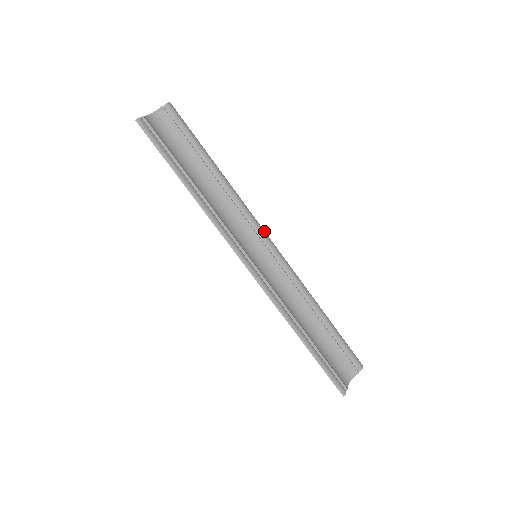
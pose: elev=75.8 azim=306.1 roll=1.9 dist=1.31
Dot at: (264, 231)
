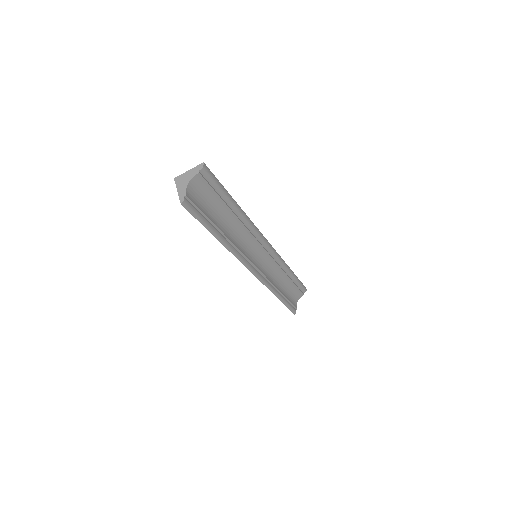
Dot at: (264, 237)
